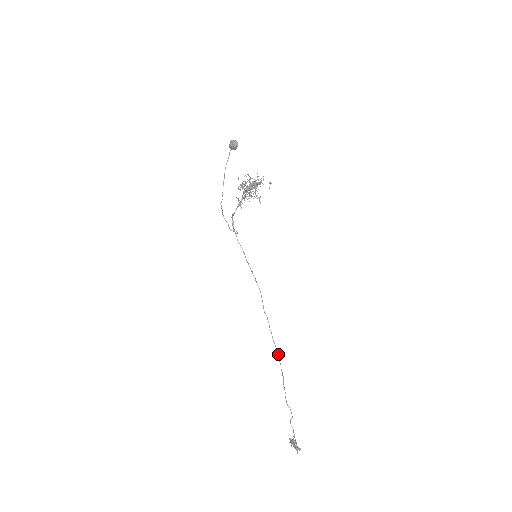
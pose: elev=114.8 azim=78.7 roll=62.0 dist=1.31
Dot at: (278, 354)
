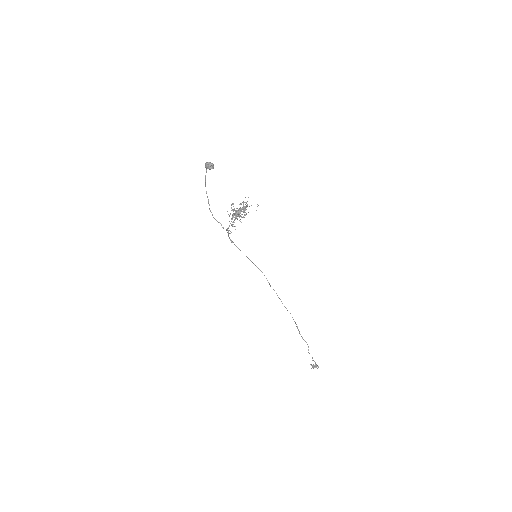
Dot at: occluded
